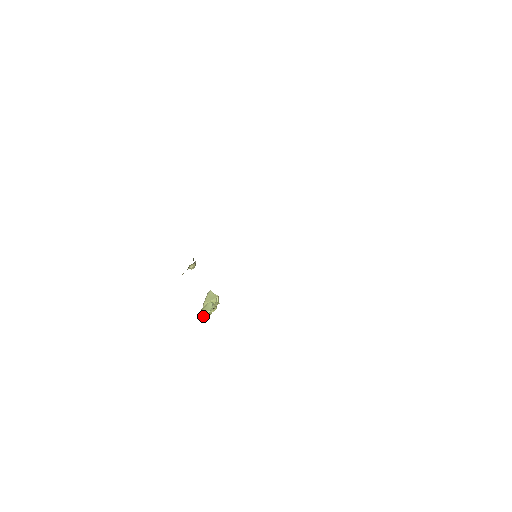
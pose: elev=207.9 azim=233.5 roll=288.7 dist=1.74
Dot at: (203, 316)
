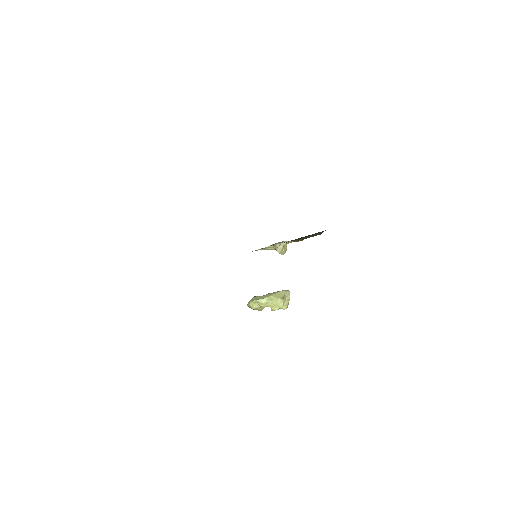
Dot at: (249, 301)
